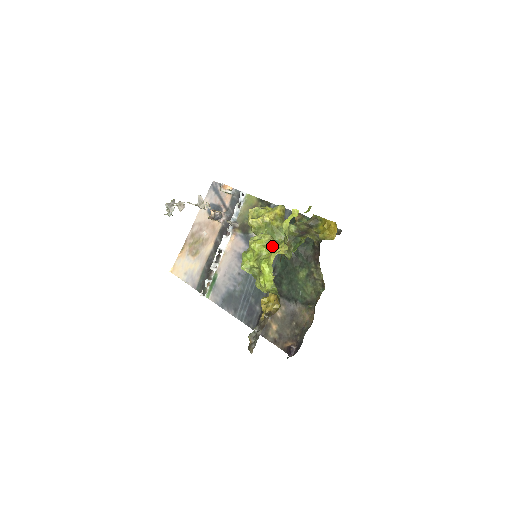
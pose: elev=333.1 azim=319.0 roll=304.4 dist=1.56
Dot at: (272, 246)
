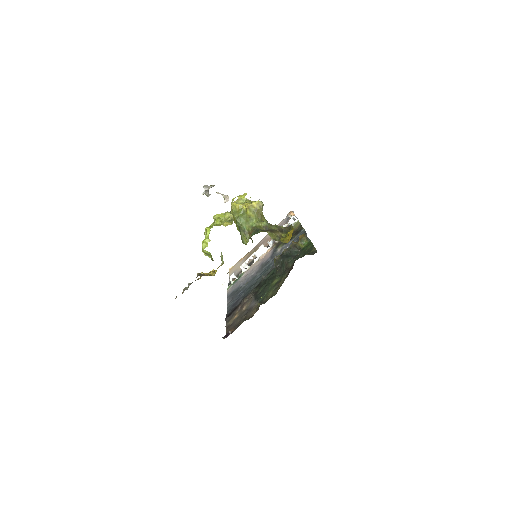
Dot at: occluded
